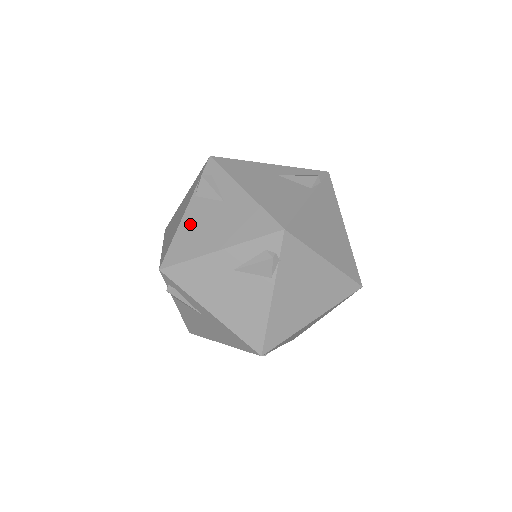
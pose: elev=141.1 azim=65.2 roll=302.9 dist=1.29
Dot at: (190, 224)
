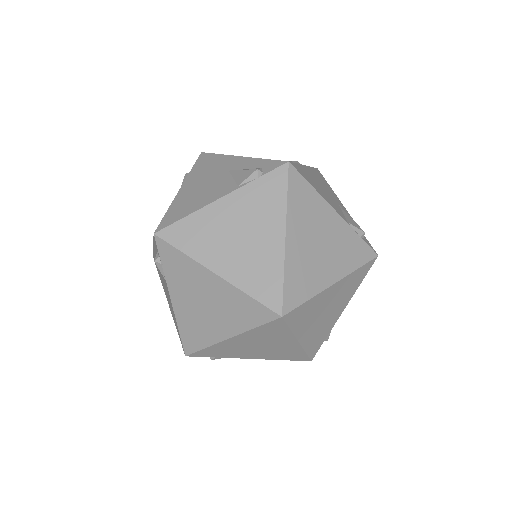
Dot at: occluded
